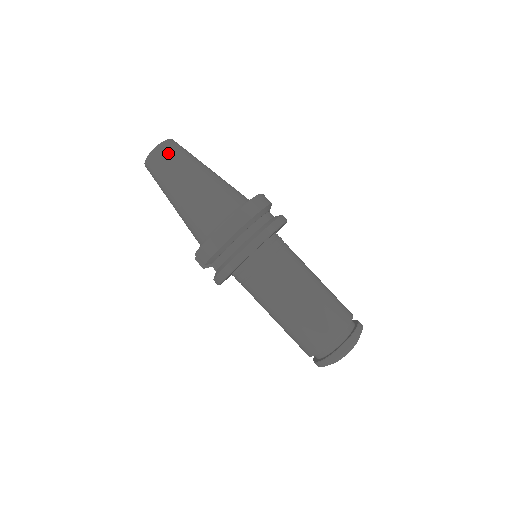
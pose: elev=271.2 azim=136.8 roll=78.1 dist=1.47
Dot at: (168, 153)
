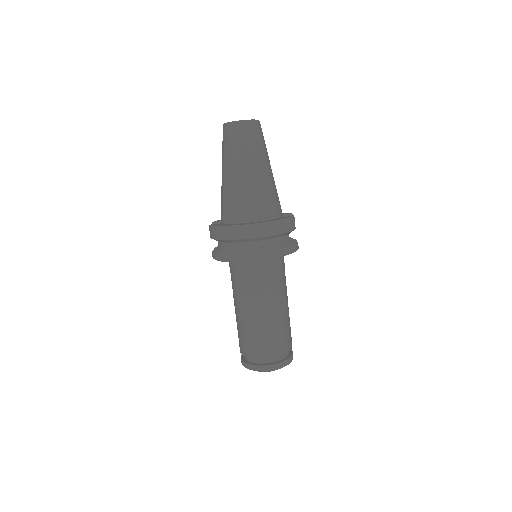
Dot at: (243, 134)
